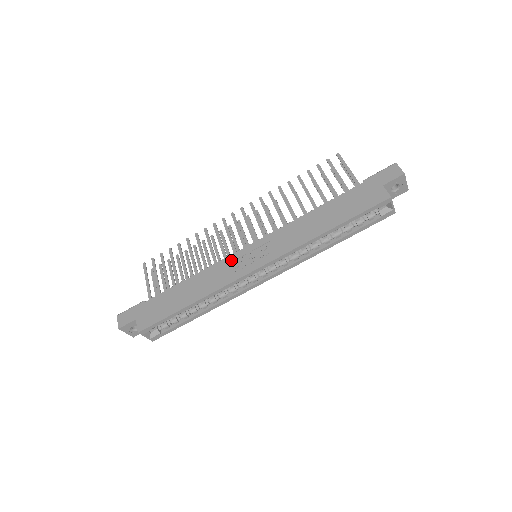
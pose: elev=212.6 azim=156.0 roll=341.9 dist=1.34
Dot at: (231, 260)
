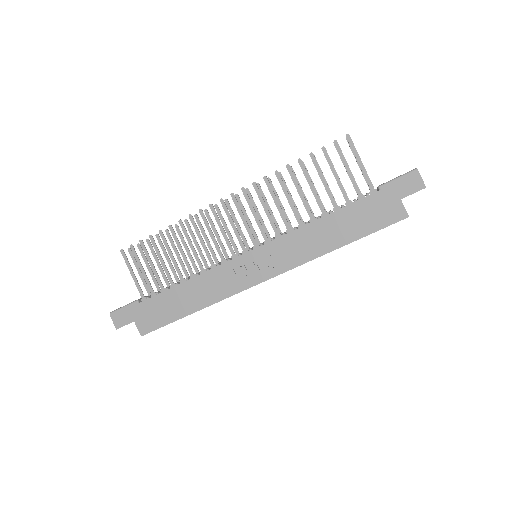
Dot at: (232, 267)
